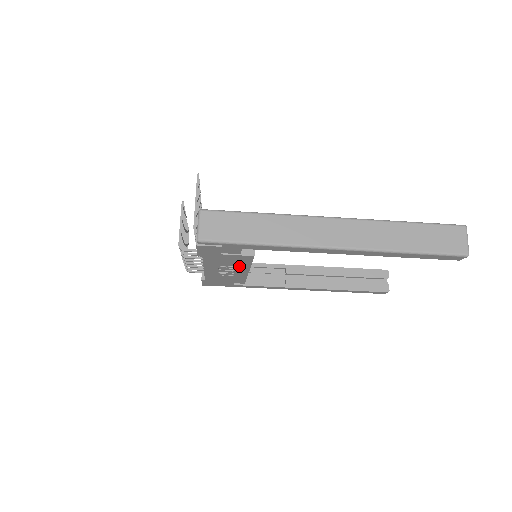
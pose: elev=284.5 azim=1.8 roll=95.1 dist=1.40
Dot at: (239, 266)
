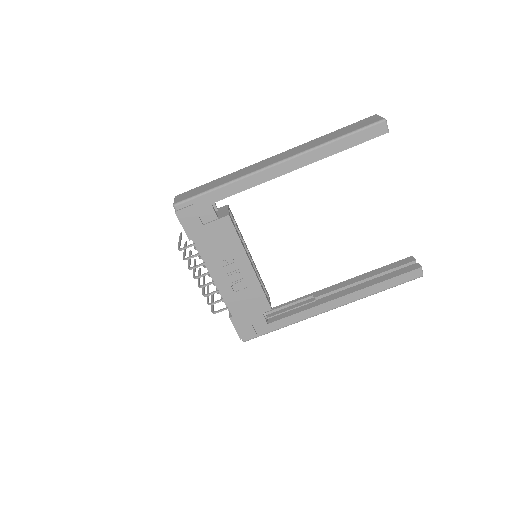
Dot at: (235, 252)
